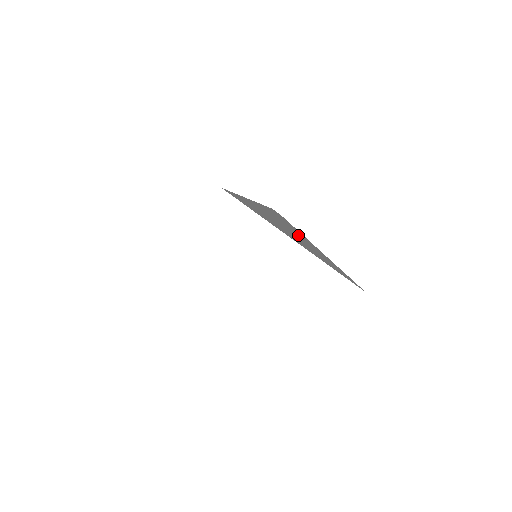
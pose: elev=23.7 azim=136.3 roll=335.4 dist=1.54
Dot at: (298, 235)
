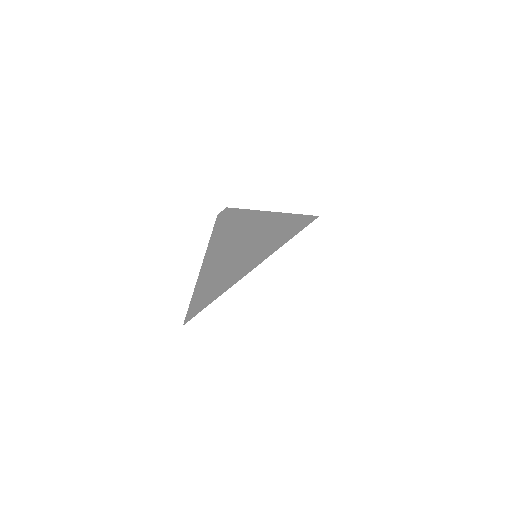
Dot at: (246, 232)
